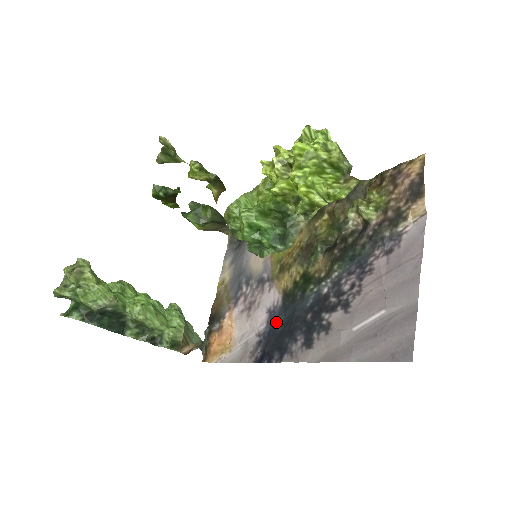
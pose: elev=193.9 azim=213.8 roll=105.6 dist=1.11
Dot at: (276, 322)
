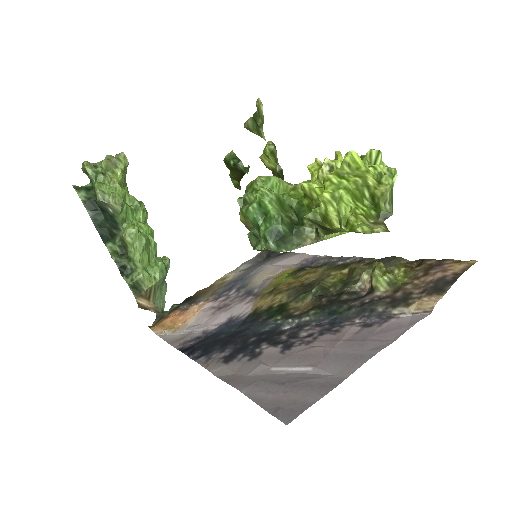
Dot at: (226, 329)
